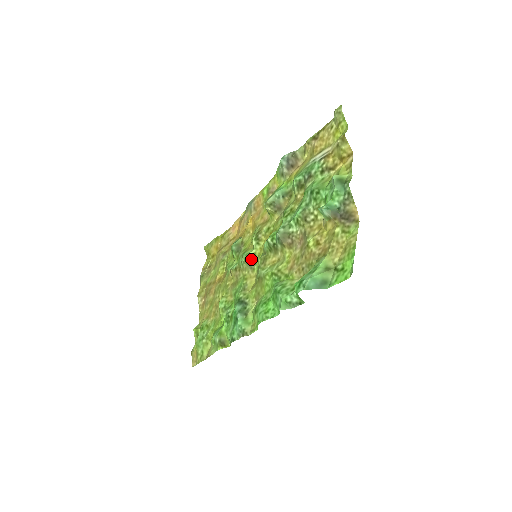
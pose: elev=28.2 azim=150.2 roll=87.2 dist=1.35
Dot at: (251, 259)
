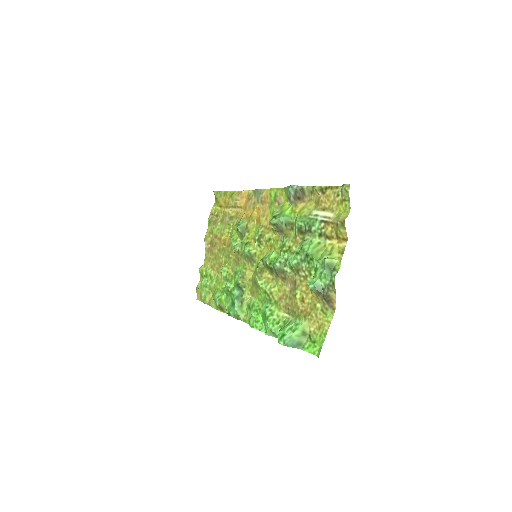
Dot at: (252, 257)
